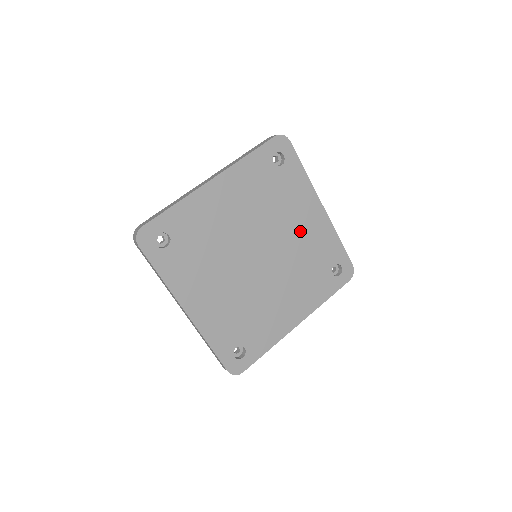
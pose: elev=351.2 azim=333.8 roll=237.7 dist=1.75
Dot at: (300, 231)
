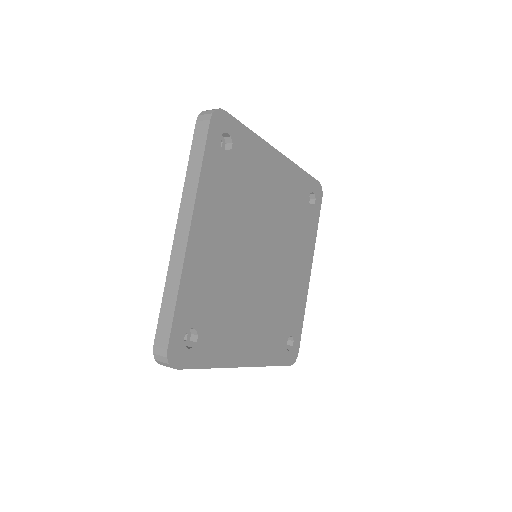
Dot at: (276, 196)
